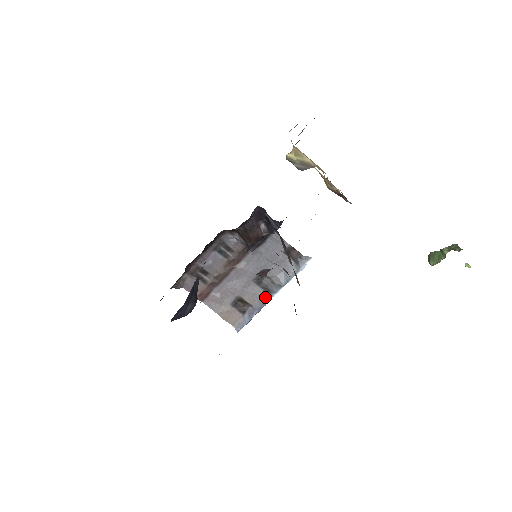
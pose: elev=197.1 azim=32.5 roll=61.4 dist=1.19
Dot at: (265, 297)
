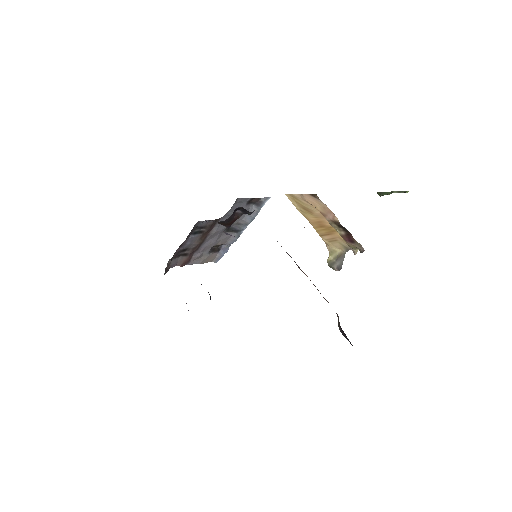
Dot at: (235, 236)
